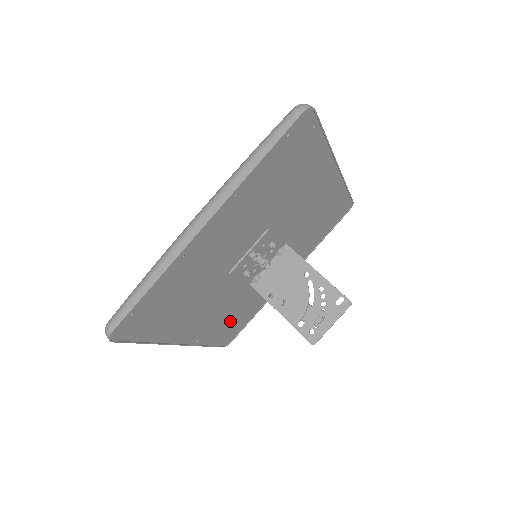
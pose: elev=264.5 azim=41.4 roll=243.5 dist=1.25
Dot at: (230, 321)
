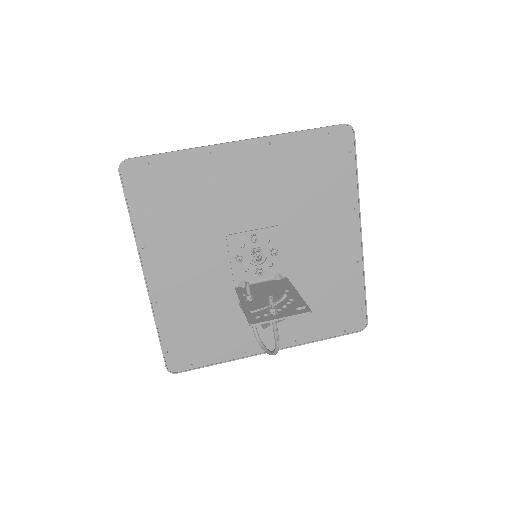
Dot at: (194, 326)
